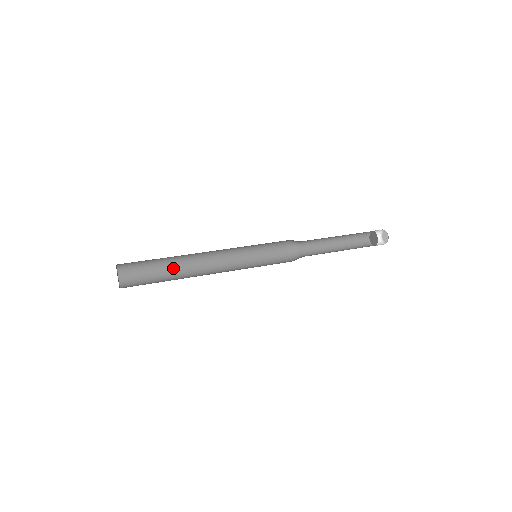
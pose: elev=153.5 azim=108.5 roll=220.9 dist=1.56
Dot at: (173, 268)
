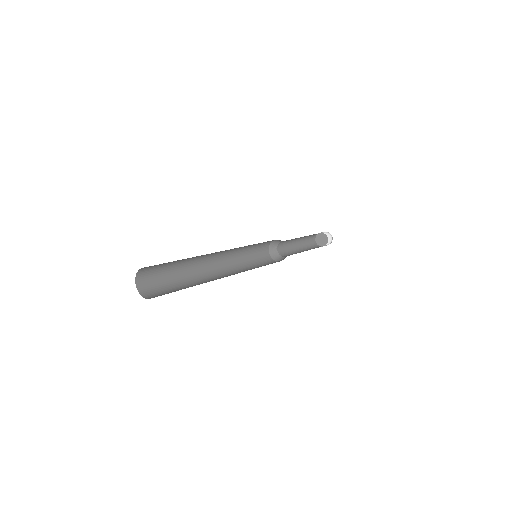
Dot at: (186, 272)
